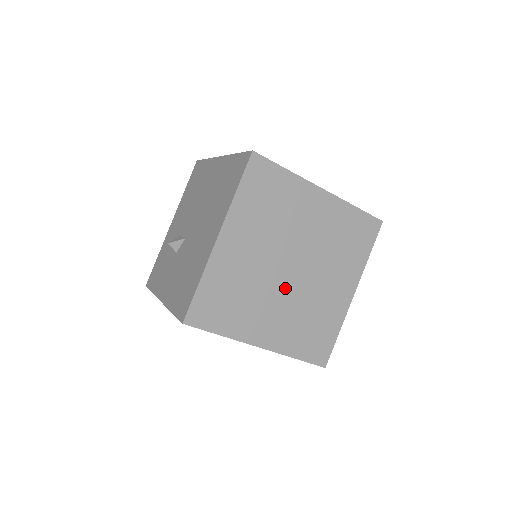
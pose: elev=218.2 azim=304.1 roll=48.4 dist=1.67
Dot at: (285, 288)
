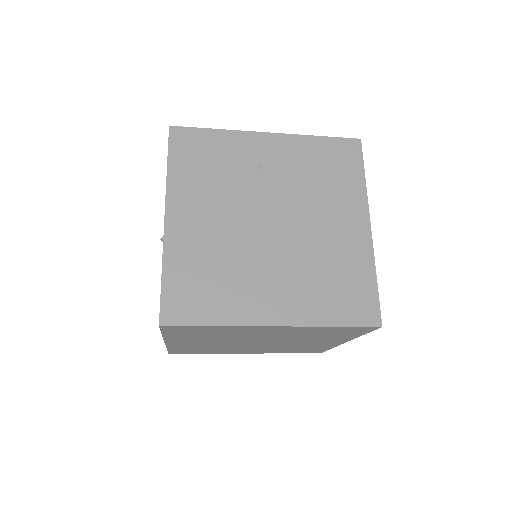
Dot at: (256, 345)
